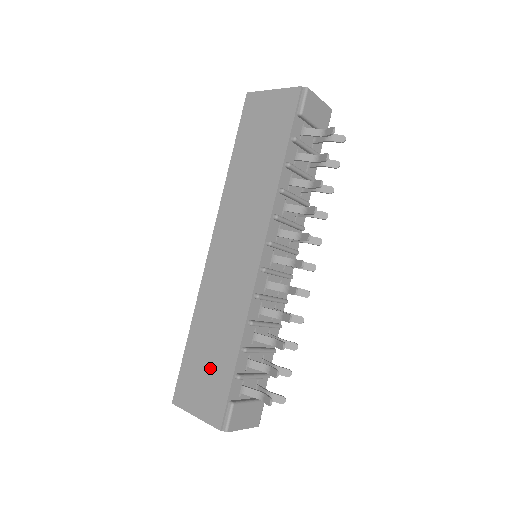
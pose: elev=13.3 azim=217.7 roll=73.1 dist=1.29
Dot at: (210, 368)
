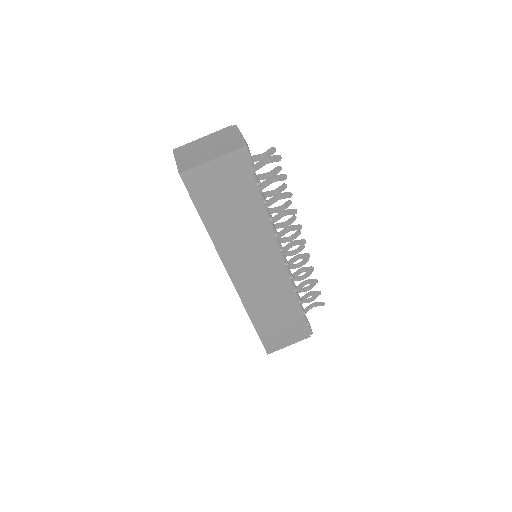
Dot at: (284, 325)
